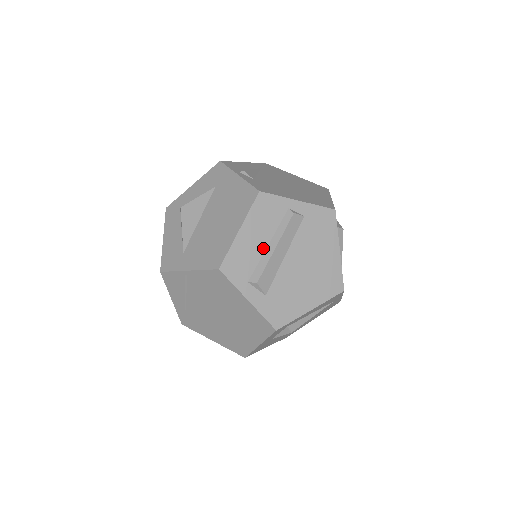
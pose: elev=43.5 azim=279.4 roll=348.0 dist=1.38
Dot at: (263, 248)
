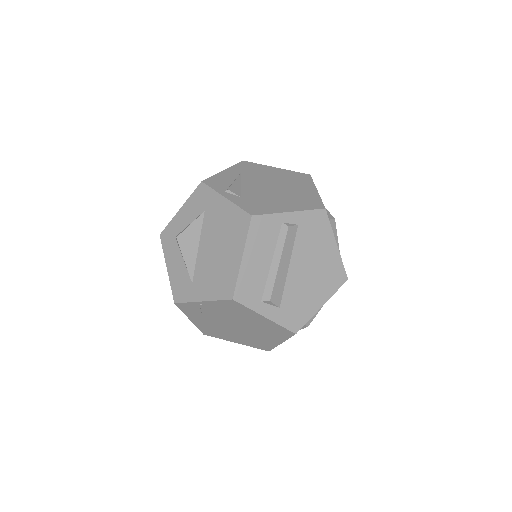
Dot at: (267, 267)
